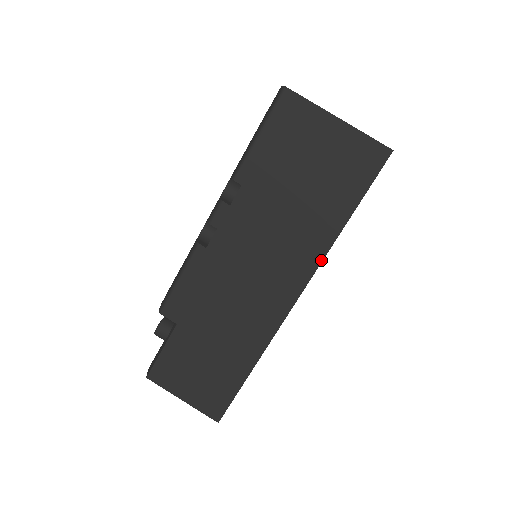
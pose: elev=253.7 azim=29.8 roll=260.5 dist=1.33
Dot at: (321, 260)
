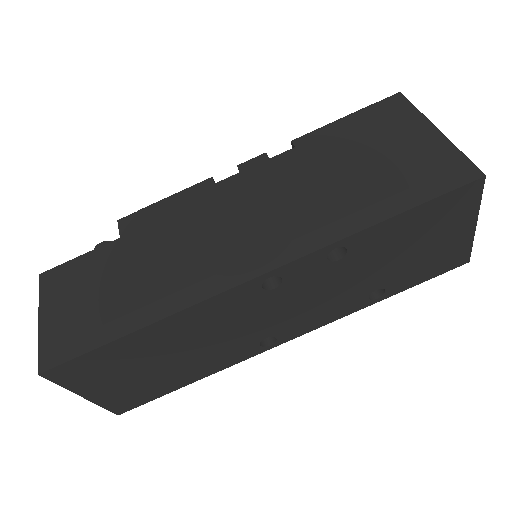
Dot at: (318, 248)
